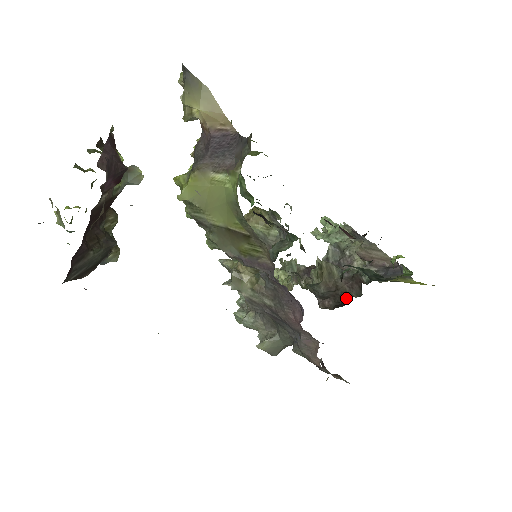
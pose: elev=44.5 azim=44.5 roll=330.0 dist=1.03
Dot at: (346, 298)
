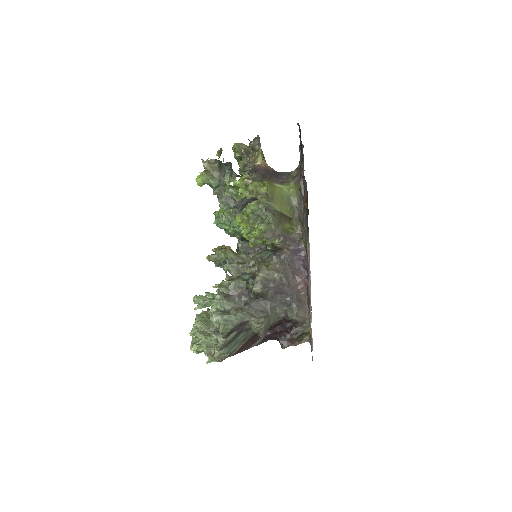
Dot at: occluded
